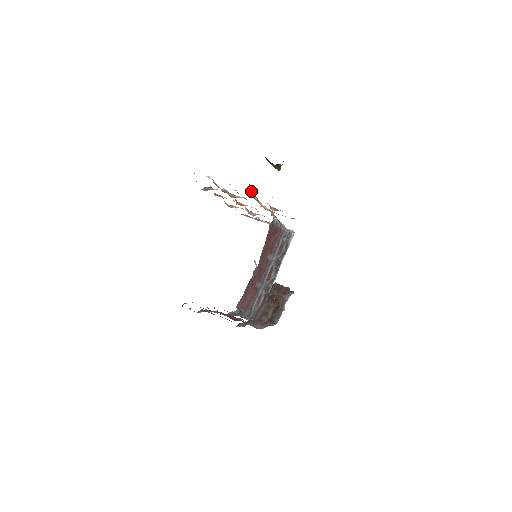
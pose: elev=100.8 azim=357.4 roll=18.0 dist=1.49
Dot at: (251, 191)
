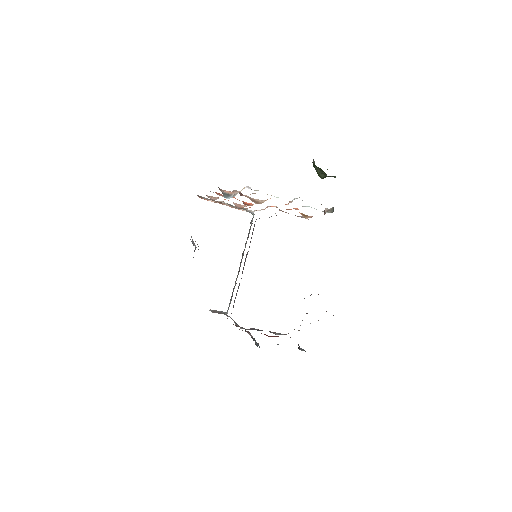
Dot at: occluded
